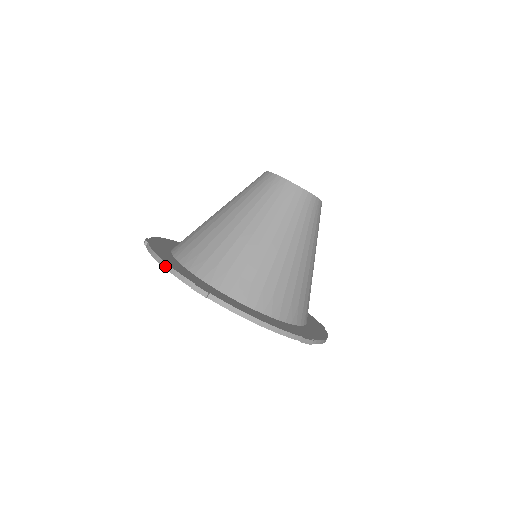
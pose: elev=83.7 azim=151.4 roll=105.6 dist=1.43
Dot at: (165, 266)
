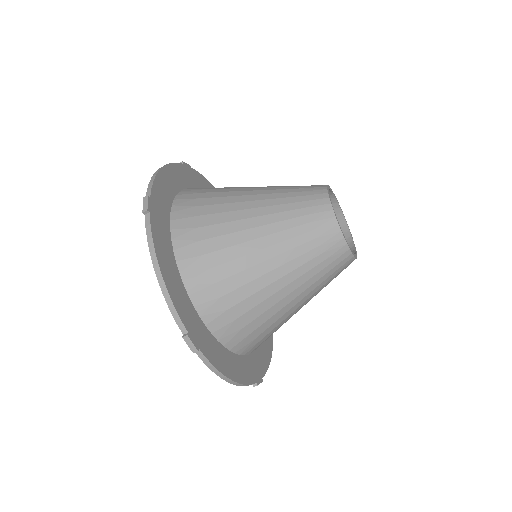
Dot at: (163, 289)
